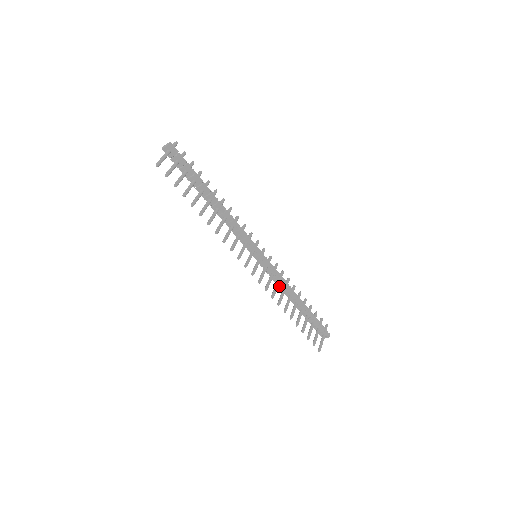
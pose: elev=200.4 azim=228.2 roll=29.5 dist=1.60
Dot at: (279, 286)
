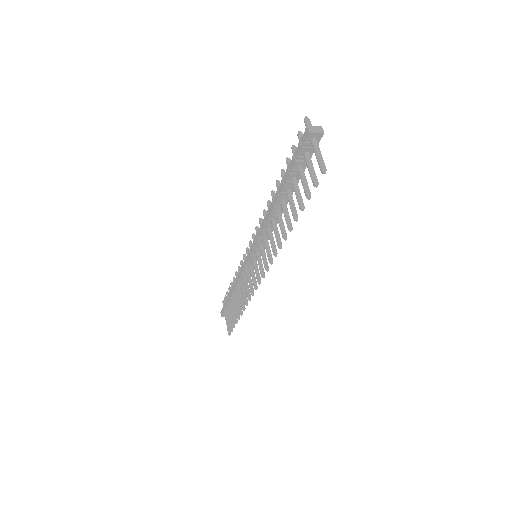
Dot at: (240, 280)
